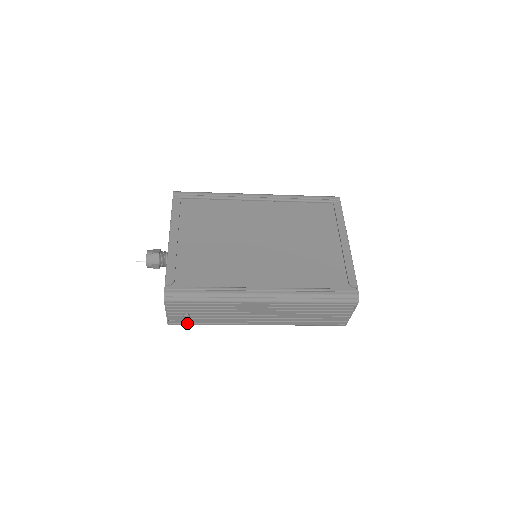
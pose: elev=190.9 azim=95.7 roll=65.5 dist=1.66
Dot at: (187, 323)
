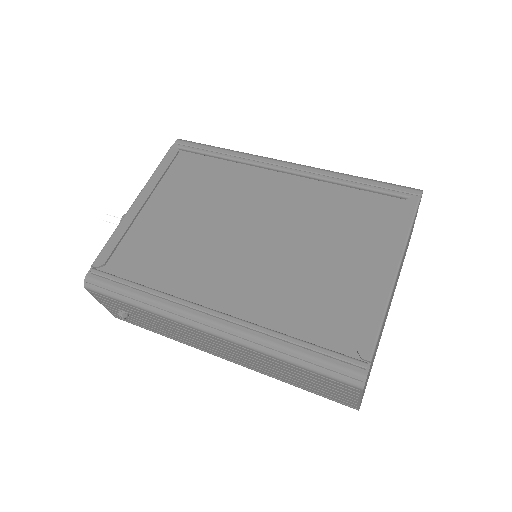
Dot at: (135, 323)
